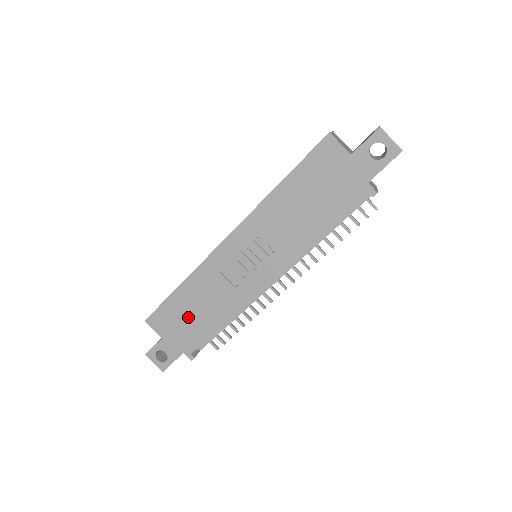
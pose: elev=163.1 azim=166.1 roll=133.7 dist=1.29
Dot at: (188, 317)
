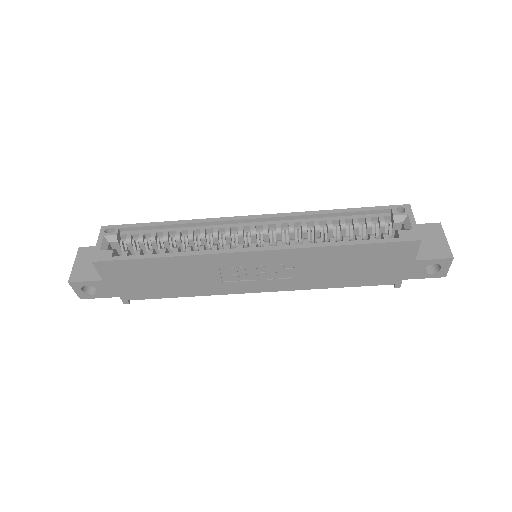
Dot at: (150, 279)
